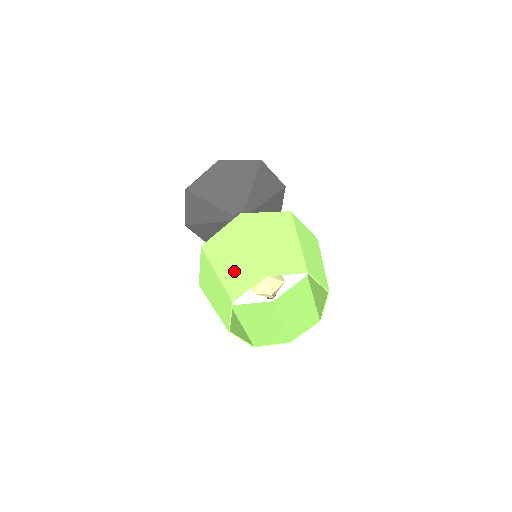
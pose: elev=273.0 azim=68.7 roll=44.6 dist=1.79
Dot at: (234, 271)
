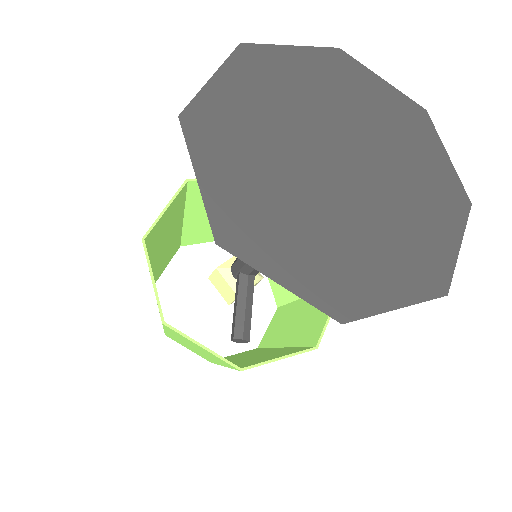
Dot at: occluded
